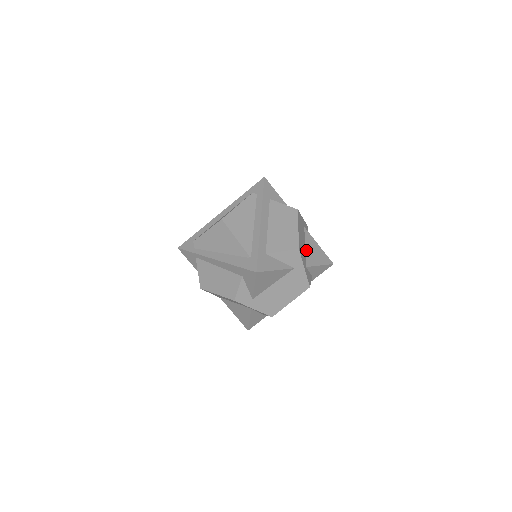
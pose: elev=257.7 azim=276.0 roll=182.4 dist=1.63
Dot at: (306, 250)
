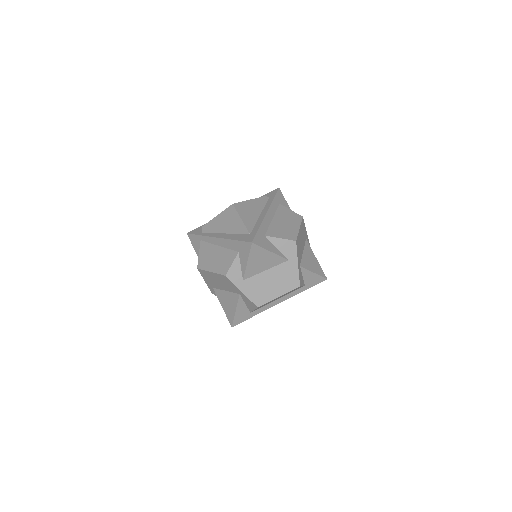
Dot at: (303, 255)
